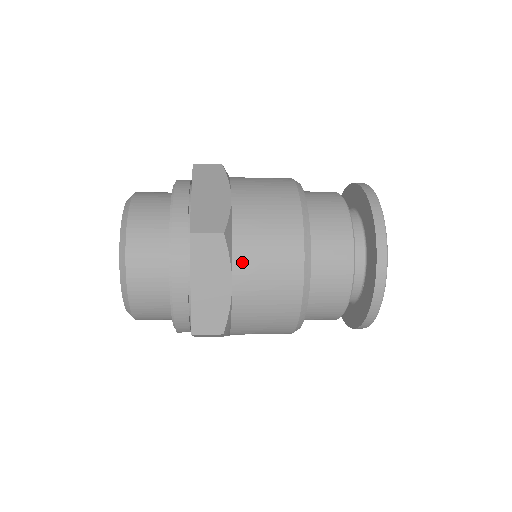
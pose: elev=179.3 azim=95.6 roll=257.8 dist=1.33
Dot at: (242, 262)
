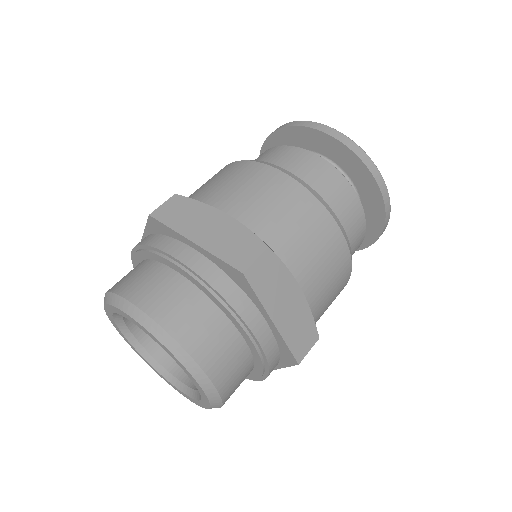
Dot at: (294, 261)
